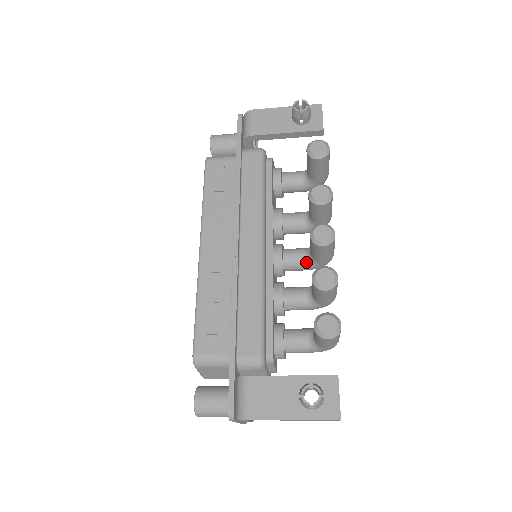
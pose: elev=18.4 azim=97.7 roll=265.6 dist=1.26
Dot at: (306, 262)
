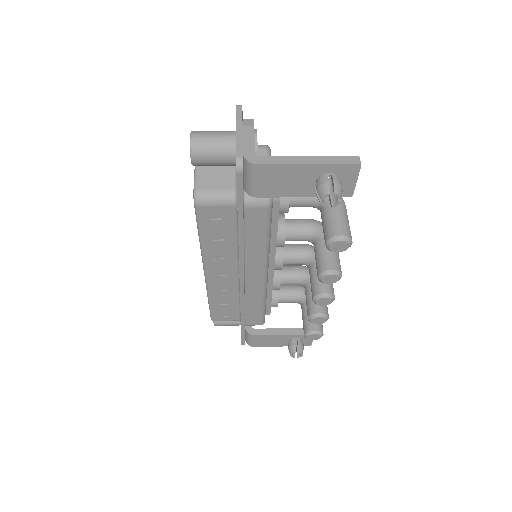
Dot at: occluded
